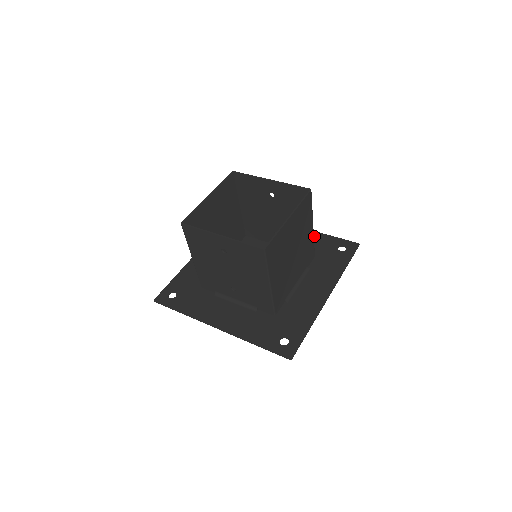
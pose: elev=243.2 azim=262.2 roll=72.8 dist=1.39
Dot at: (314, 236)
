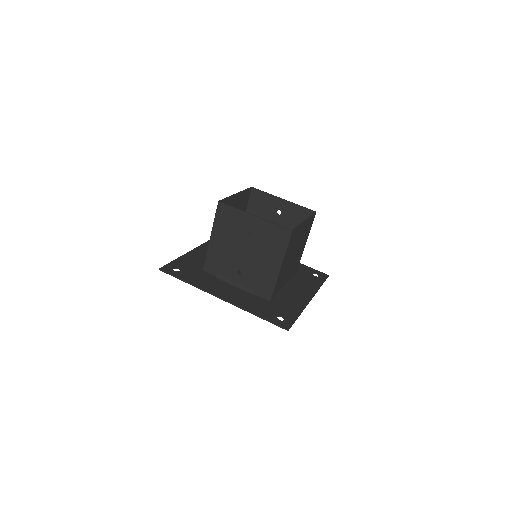
Dot at: occluded
